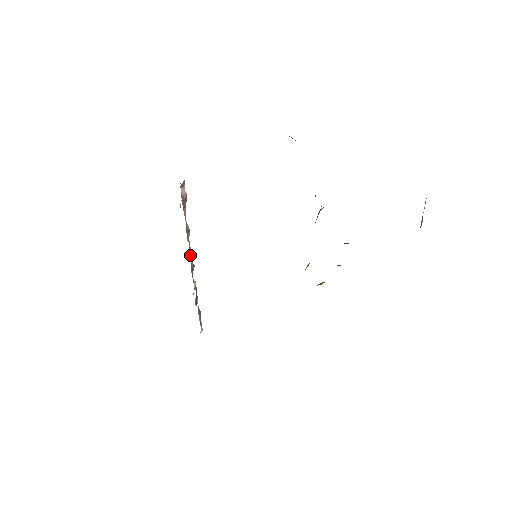
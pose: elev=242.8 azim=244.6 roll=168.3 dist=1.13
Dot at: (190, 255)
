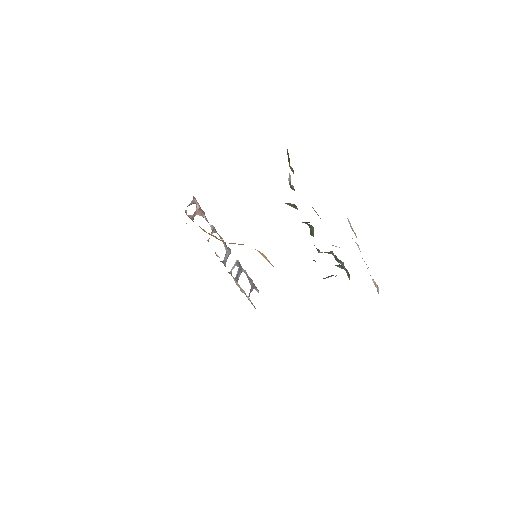
Dot at: (224, 244)
